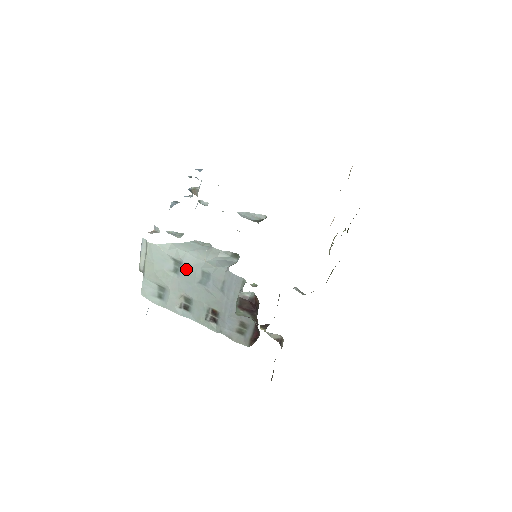
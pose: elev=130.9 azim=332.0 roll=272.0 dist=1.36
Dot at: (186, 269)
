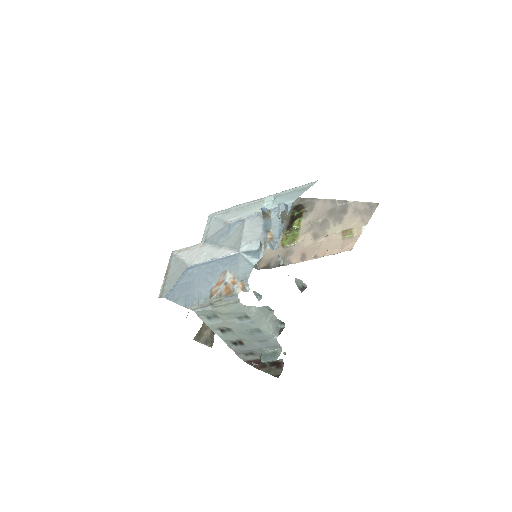
Dot at: (249, 323)
